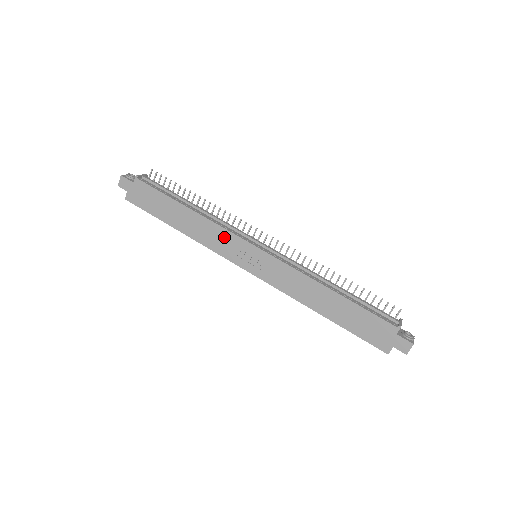
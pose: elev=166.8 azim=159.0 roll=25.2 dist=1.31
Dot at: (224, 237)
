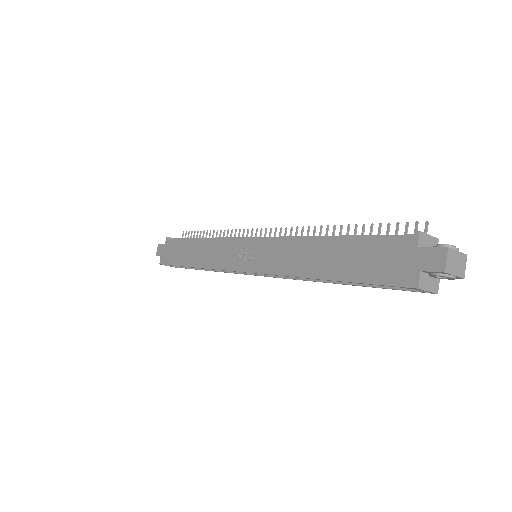
Dot at: (223, 248)
